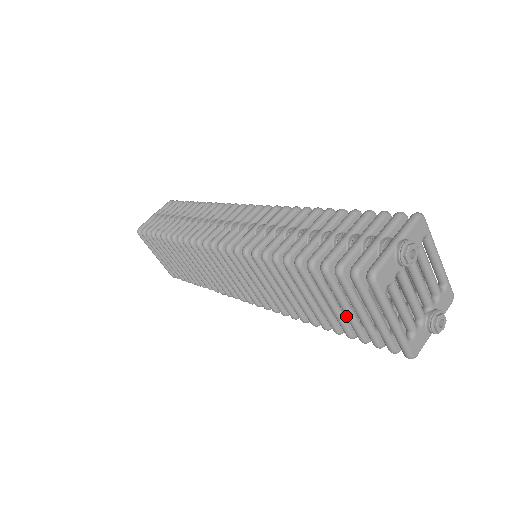
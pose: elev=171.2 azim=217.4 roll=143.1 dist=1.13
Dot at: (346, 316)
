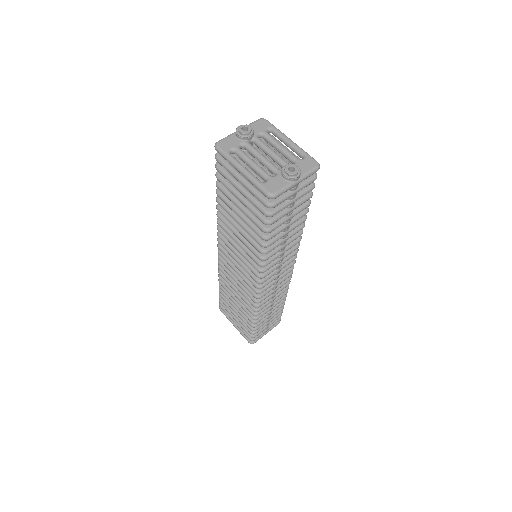
Dot at: (244, 205)
